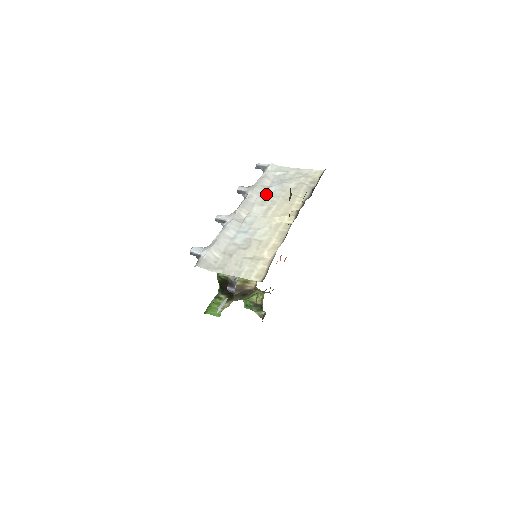
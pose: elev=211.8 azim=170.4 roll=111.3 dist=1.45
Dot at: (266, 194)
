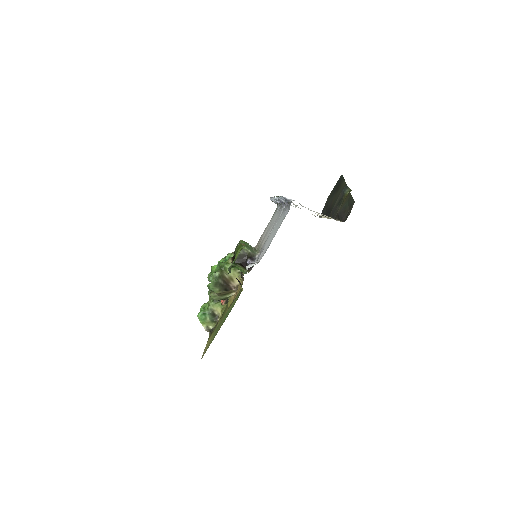
Dot at: (296, 206)
